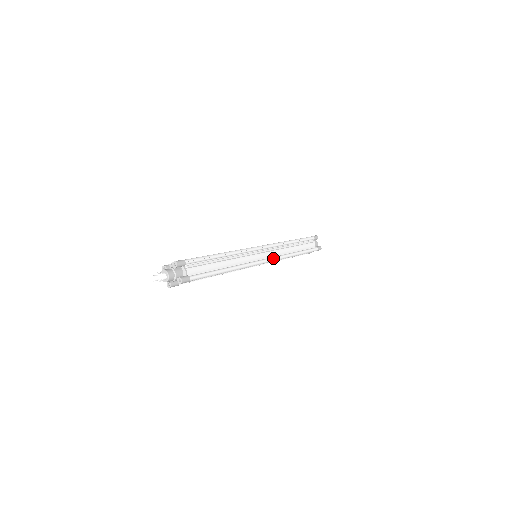
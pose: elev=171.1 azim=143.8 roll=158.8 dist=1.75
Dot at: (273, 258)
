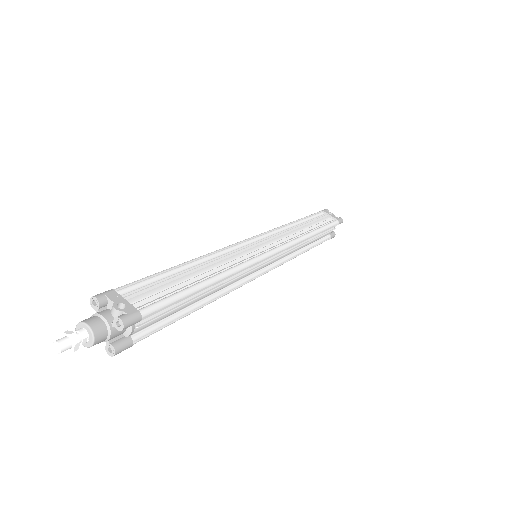
Dot at: (275, 266)
